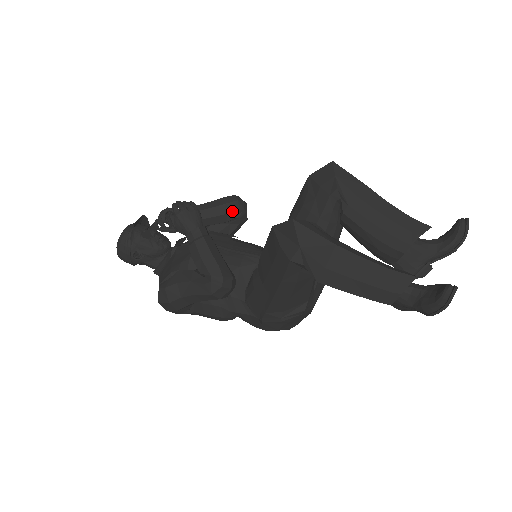
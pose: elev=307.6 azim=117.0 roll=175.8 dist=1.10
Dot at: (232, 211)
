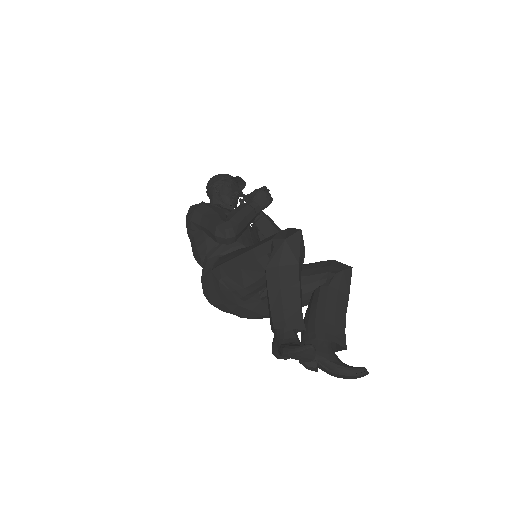
Dot at: occluded
